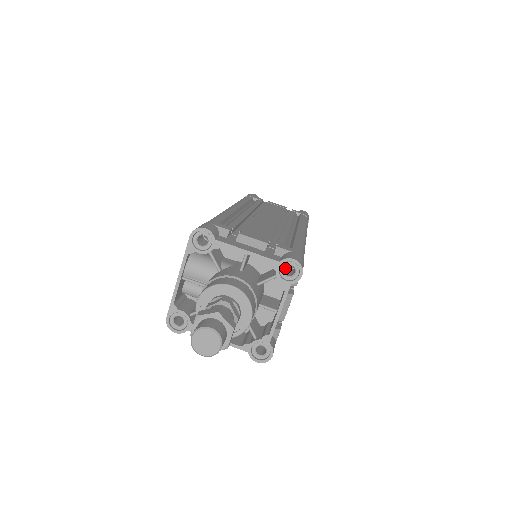
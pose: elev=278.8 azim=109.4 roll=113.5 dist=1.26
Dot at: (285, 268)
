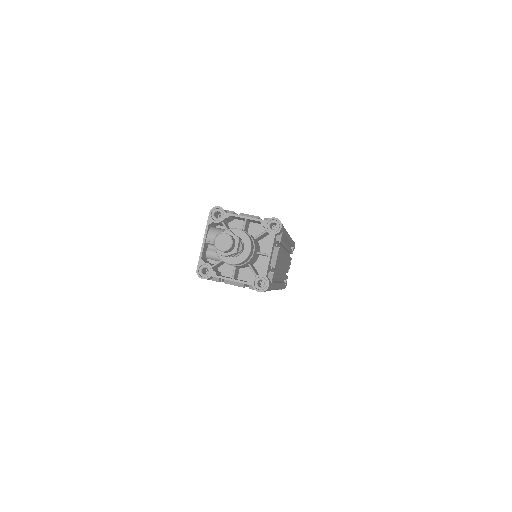
Dot at: occluded
